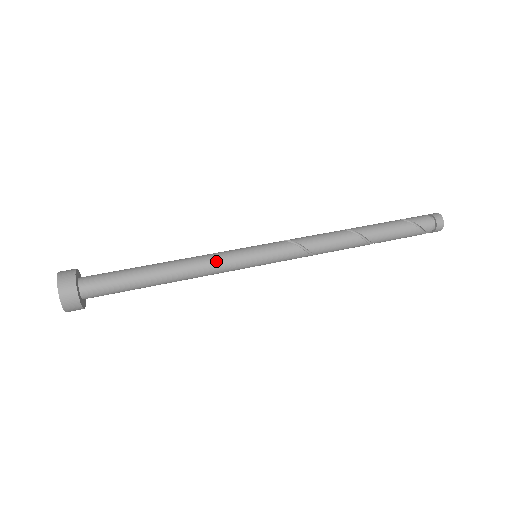
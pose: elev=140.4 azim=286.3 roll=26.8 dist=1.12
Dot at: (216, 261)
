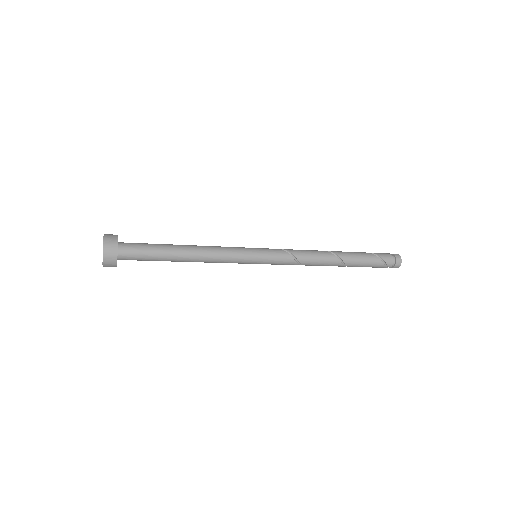
Dot at: (226, 252)
